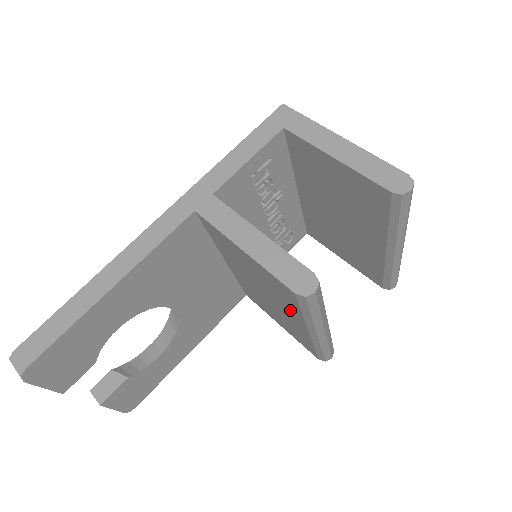
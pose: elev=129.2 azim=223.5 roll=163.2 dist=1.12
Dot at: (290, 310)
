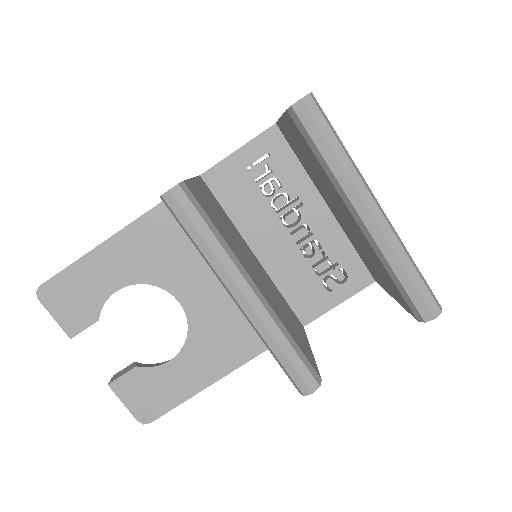
Dot at: occluded
